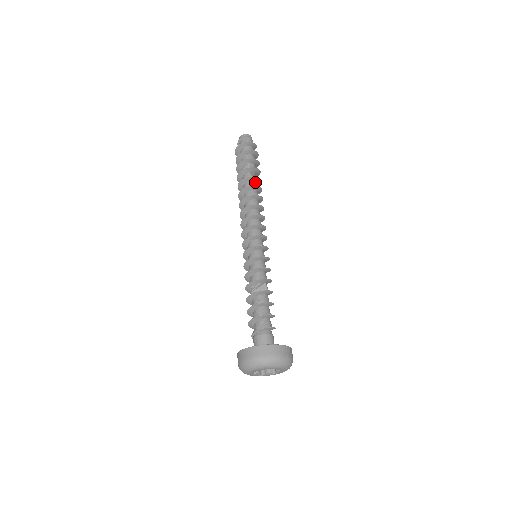
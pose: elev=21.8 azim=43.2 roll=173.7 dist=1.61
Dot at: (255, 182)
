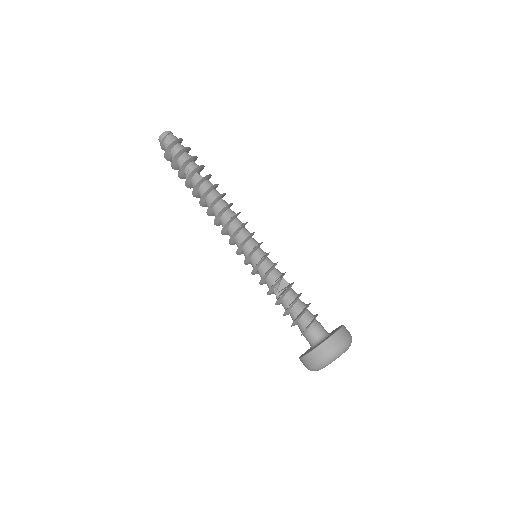
Dot at: (208, 181)
